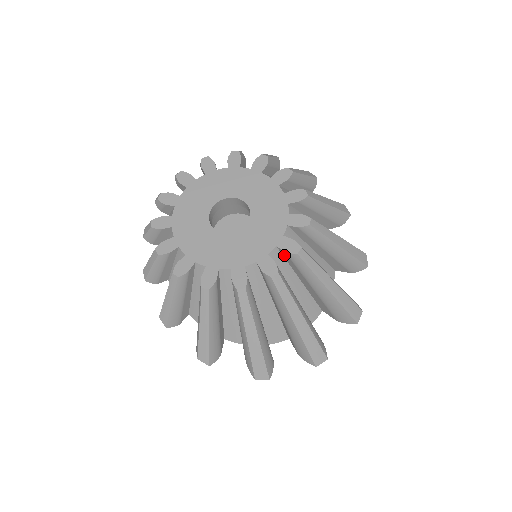
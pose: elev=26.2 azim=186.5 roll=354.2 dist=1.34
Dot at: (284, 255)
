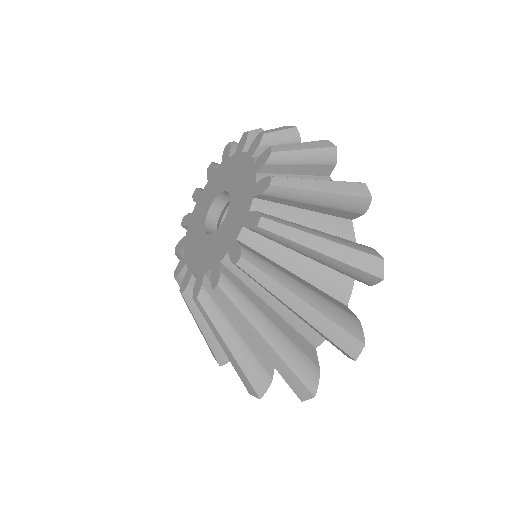
Dot at: occluded
